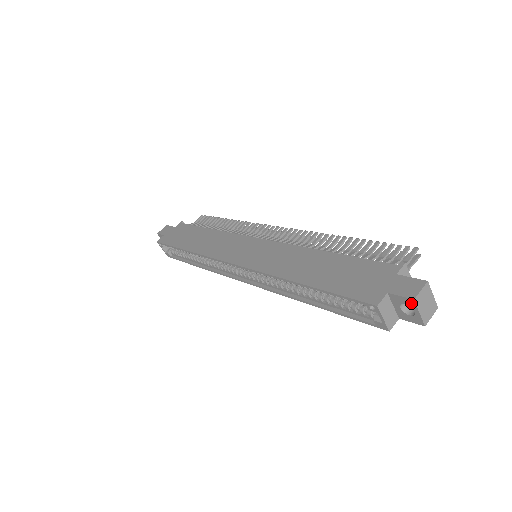
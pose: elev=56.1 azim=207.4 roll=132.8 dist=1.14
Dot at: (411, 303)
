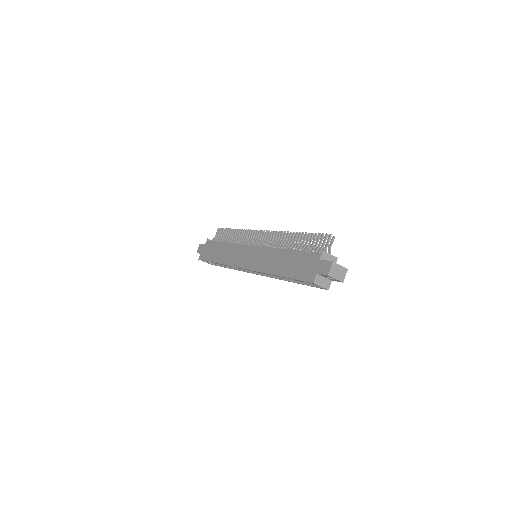
Dot at: (328, 276)
